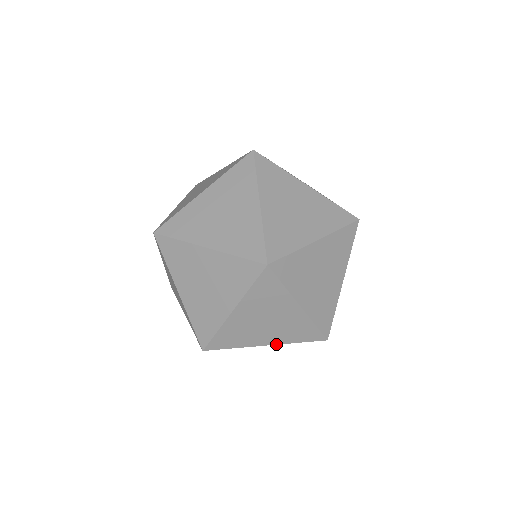
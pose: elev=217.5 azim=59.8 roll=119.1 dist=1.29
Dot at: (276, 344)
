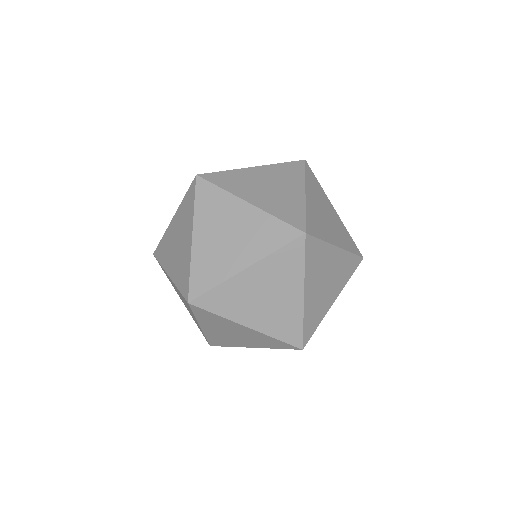
Dot at: occluded
